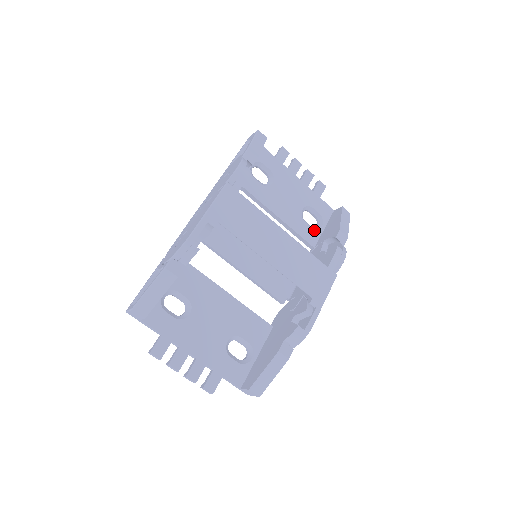
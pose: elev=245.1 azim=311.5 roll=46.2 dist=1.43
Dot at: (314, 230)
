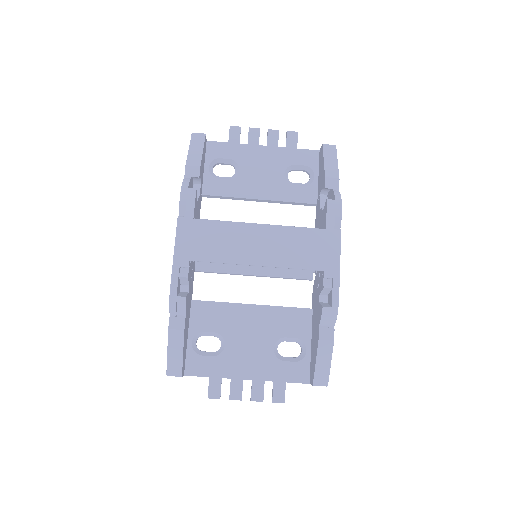
Dot at: (307, 186)
